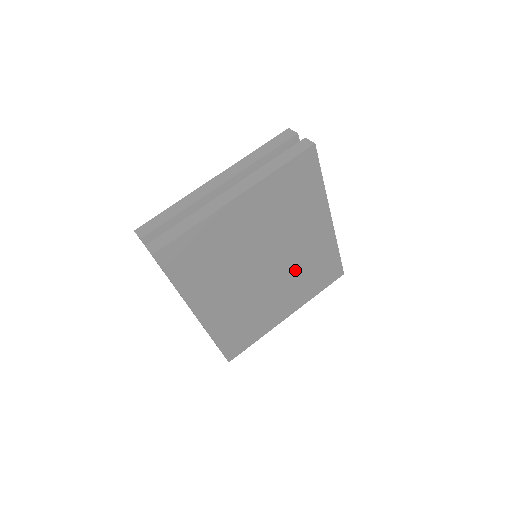
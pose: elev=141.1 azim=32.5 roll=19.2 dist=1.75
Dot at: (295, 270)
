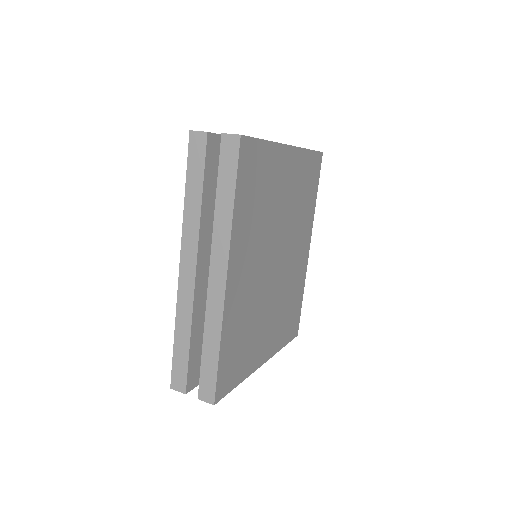
Dot at: (284, 290)
